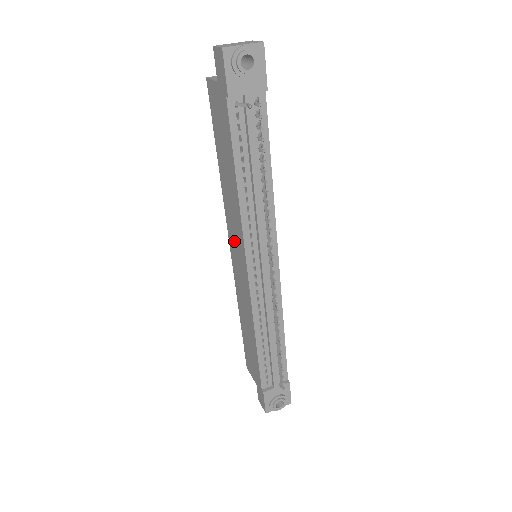
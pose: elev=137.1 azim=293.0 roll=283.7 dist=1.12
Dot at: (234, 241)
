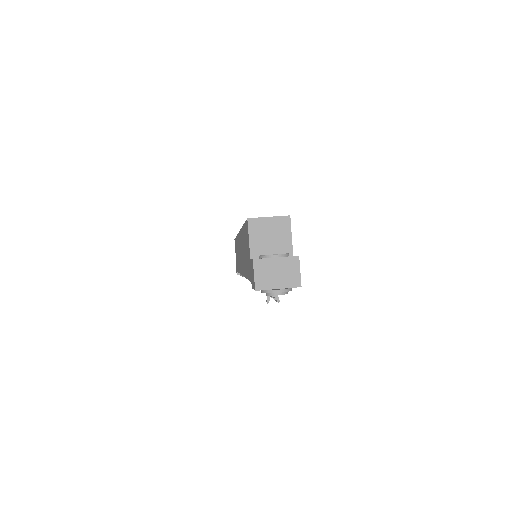
Dot at: (240, 249)
